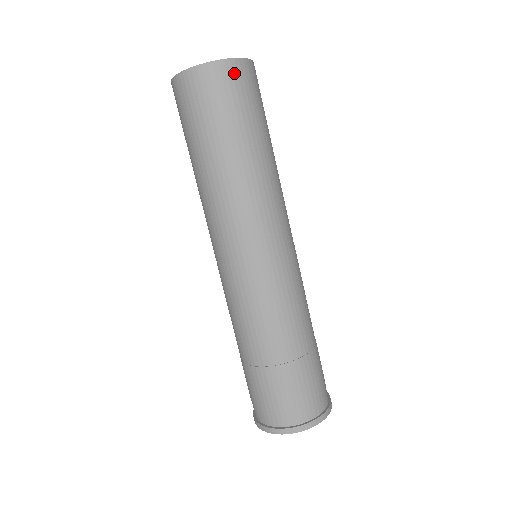
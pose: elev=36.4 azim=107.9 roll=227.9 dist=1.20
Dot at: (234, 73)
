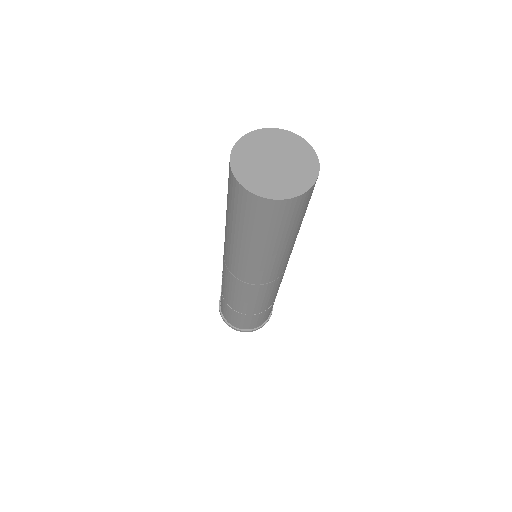
Dot at: (305, 198)
